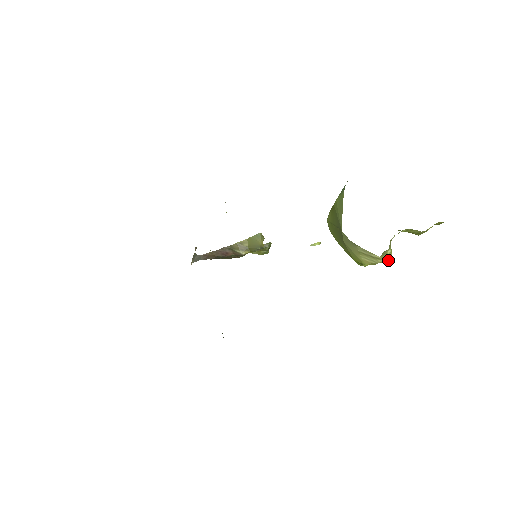
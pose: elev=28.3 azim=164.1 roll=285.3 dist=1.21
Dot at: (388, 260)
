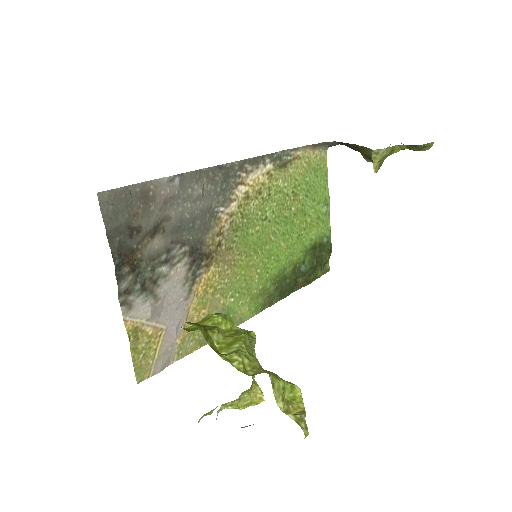
Dot at: (242, 408)
